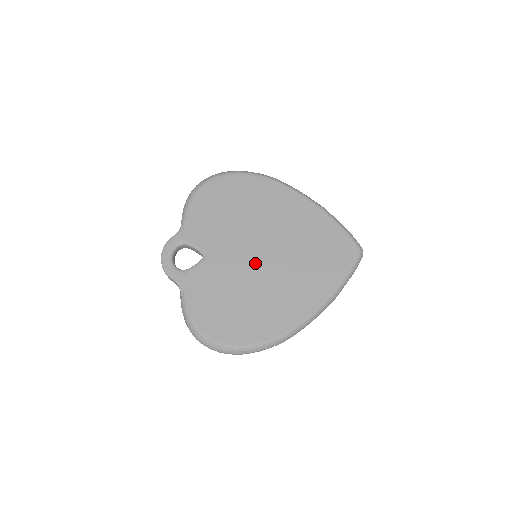
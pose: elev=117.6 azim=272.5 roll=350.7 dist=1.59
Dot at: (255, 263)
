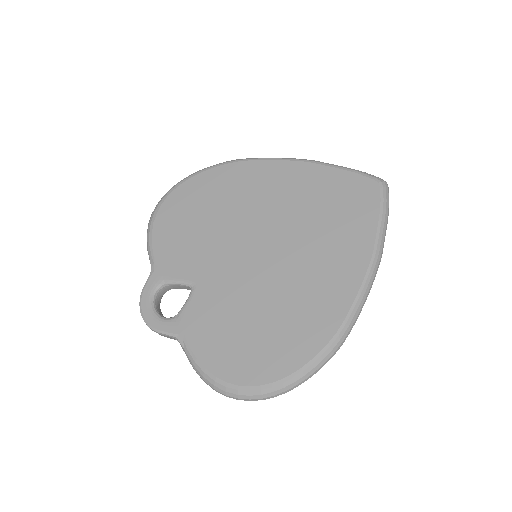
Dot at: (257, 263)
